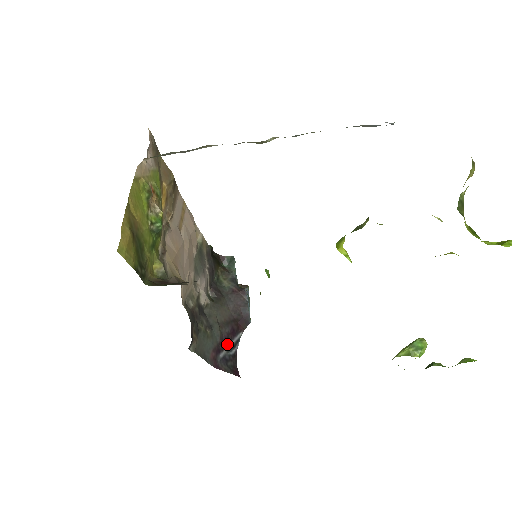
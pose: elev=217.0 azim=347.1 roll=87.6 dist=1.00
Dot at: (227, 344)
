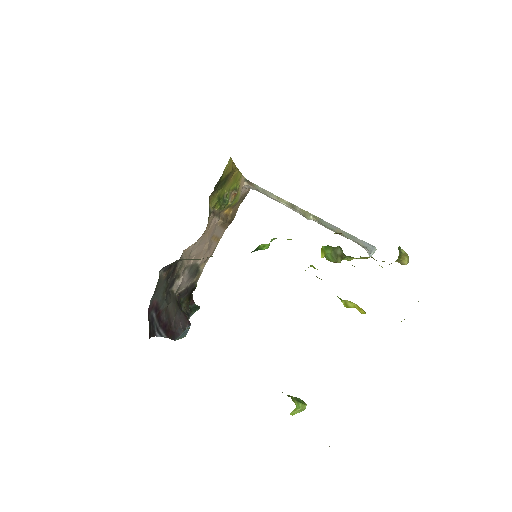
Dot at: (158, 322)
